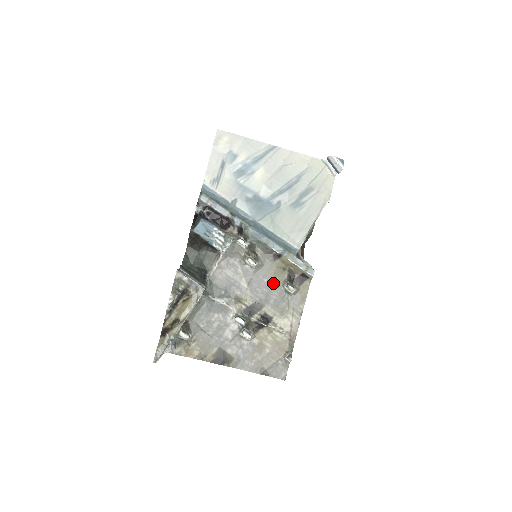
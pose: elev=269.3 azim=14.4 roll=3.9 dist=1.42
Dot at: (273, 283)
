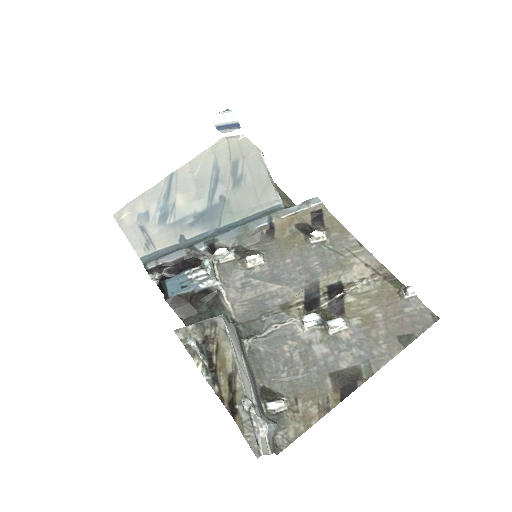
Dot at: (298, 254)
